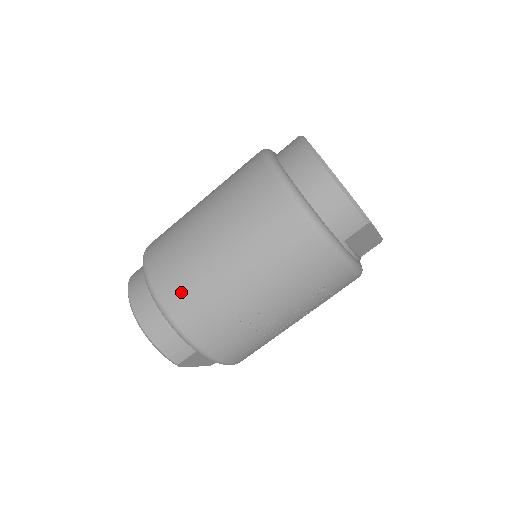
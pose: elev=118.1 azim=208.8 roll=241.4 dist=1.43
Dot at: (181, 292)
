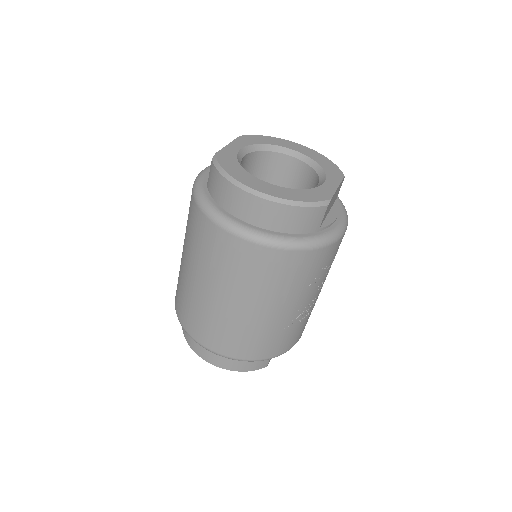
Dot at: (232, 343)
